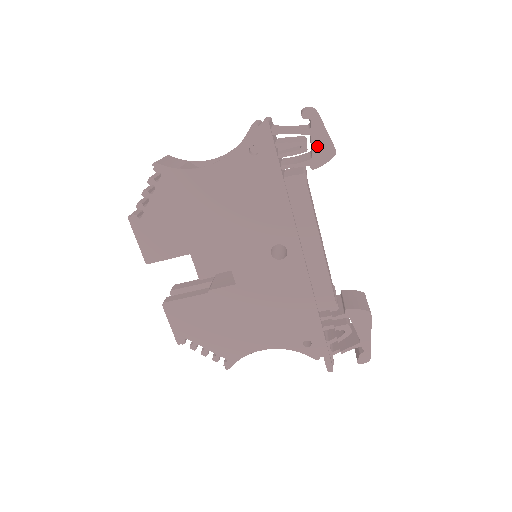
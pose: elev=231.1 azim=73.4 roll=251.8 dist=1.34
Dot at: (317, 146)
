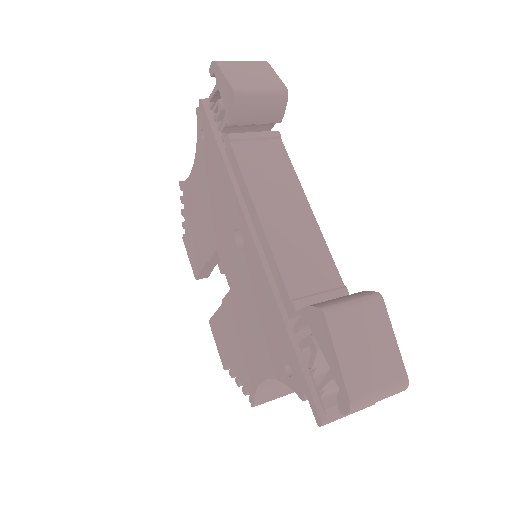
Dot at: (224, 97)
